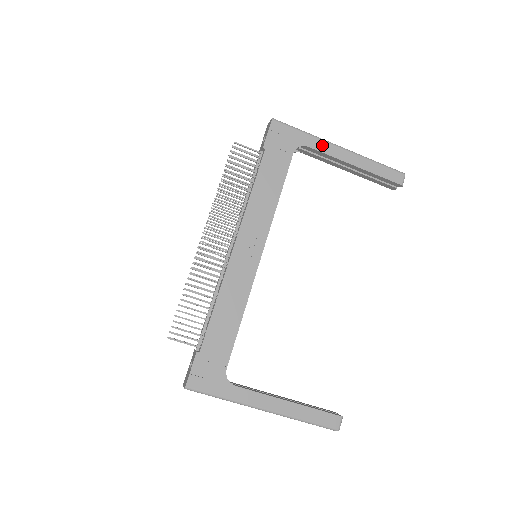
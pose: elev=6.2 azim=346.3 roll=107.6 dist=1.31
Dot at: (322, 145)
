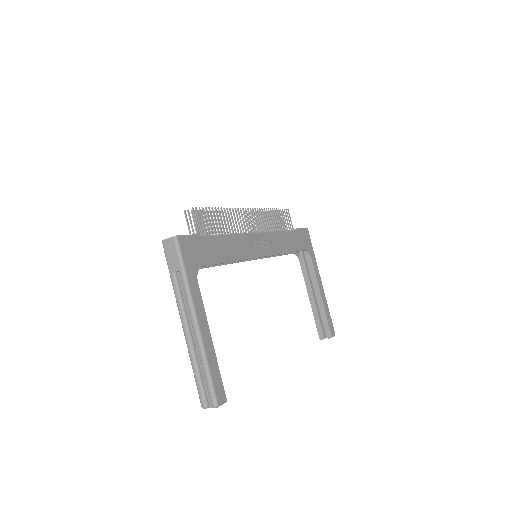
Dot at: (316, 267)
